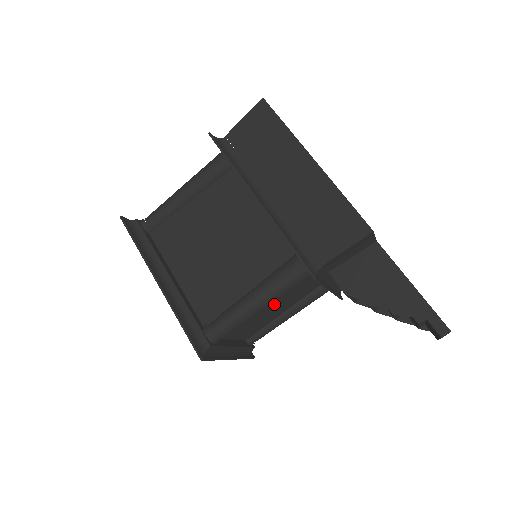
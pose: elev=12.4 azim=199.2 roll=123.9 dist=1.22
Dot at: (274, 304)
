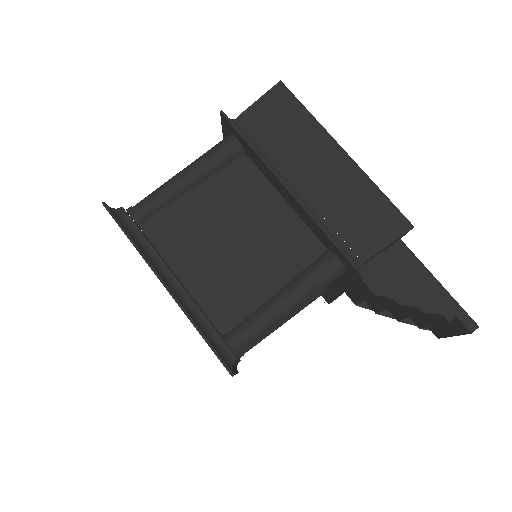
Dot at: occluded
